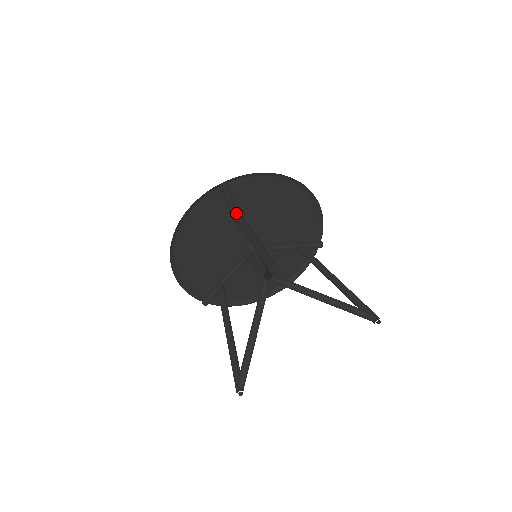
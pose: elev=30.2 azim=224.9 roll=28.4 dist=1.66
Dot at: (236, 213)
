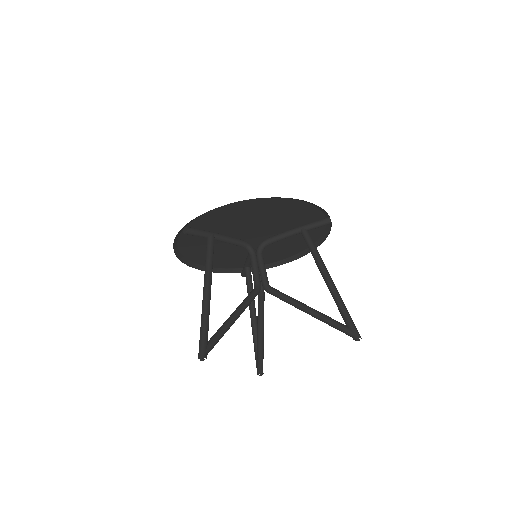
Dot at: (206, 250)
